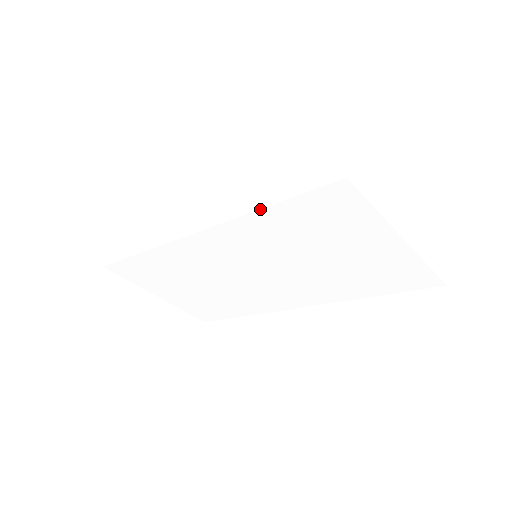
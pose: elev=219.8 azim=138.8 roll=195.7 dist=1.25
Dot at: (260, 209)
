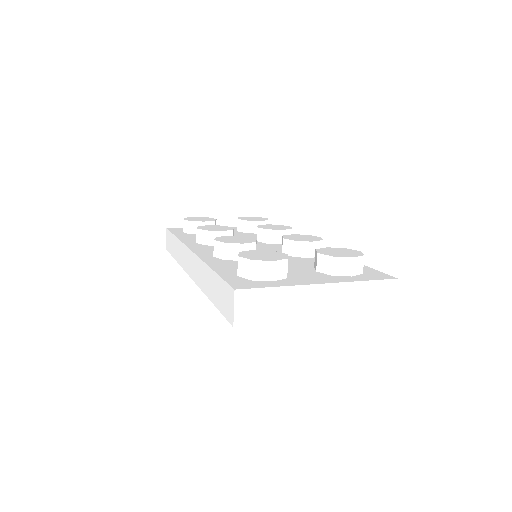
Dot at: (209, 299)
